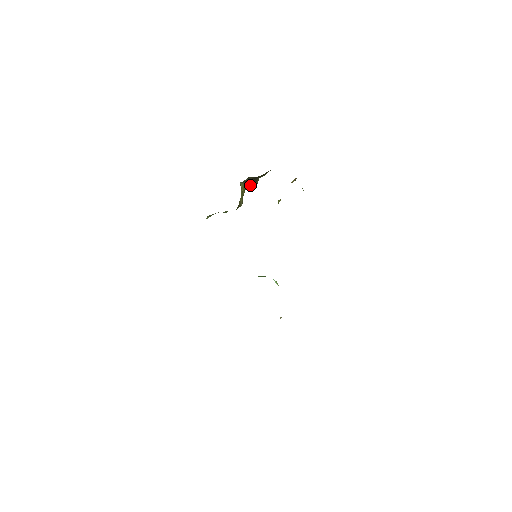
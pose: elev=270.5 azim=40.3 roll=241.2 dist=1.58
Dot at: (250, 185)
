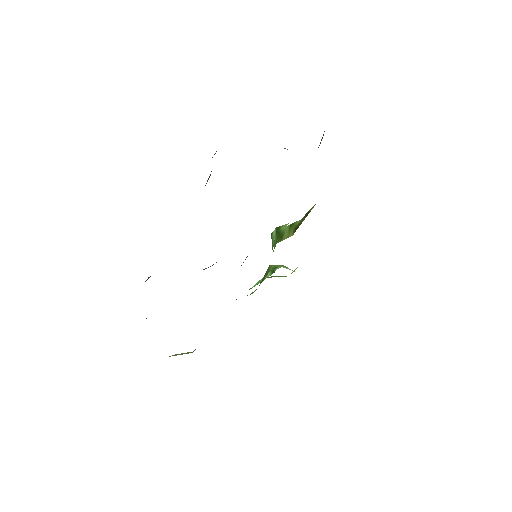
Dot at: (206, 183)
